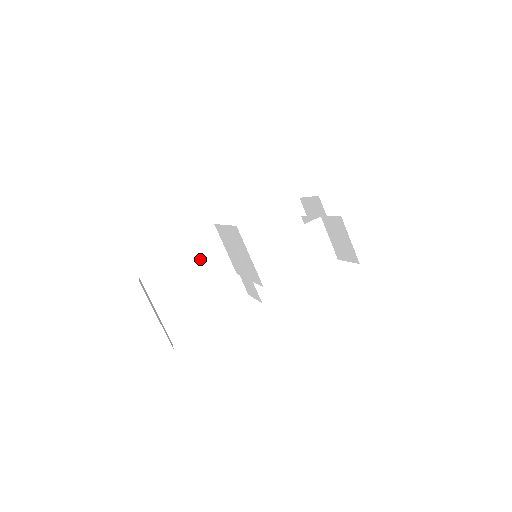
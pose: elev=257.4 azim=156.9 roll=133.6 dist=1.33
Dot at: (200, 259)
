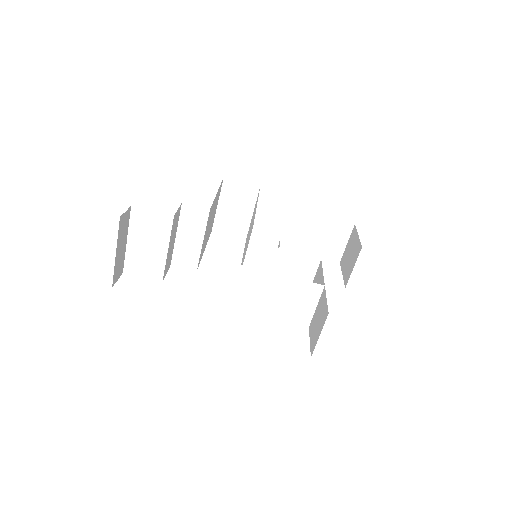
Dot at: (203, 224)
